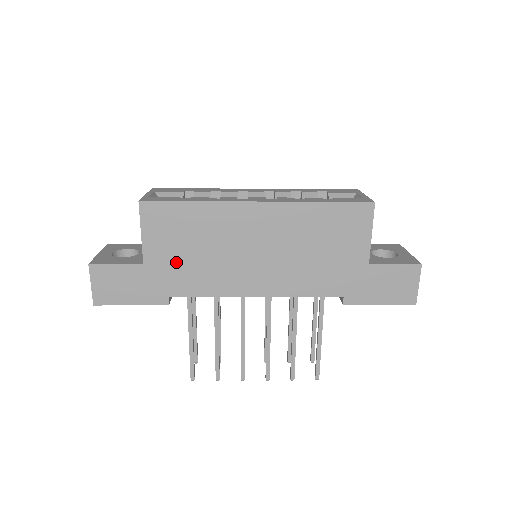
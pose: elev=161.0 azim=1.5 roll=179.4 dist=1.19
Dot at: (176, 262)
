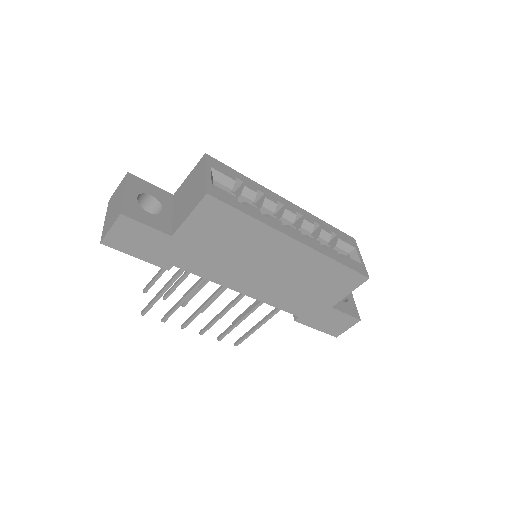
Dot at: (201, 247)
